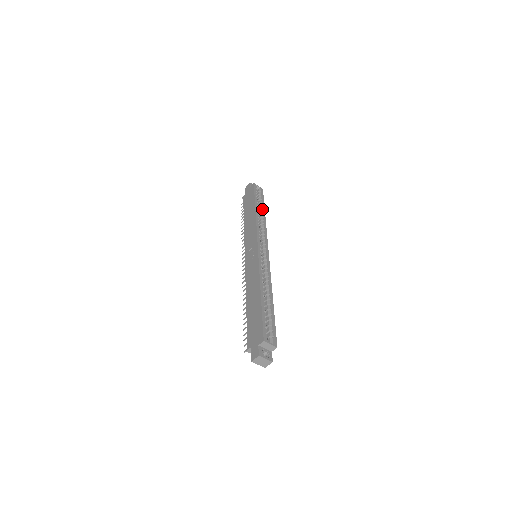
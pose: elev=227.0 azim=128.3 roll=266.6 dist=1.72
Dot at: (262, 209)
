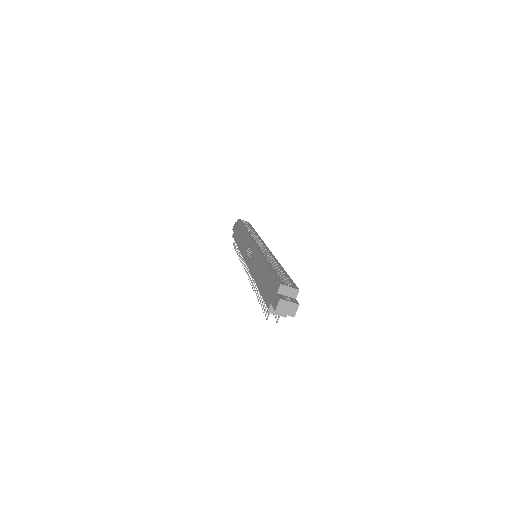
Dot at: (252, 229)
